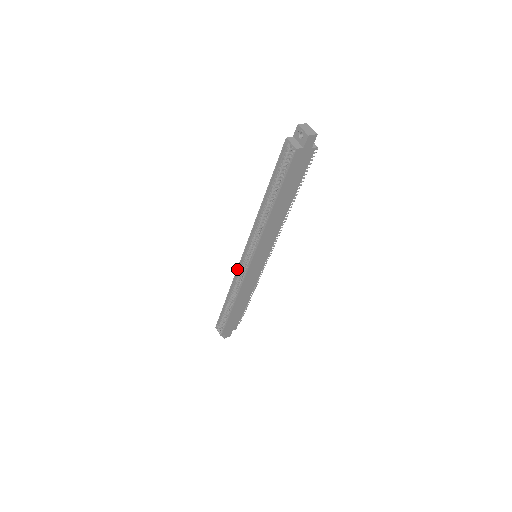
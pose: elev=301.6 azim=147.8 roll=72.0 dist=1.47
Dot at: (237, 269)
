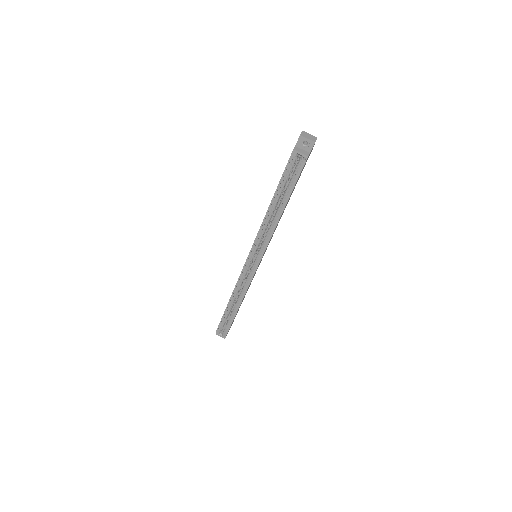
Dot at: (240, 274)
